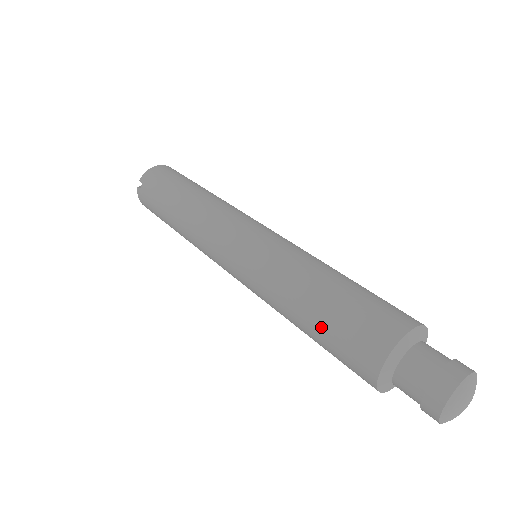
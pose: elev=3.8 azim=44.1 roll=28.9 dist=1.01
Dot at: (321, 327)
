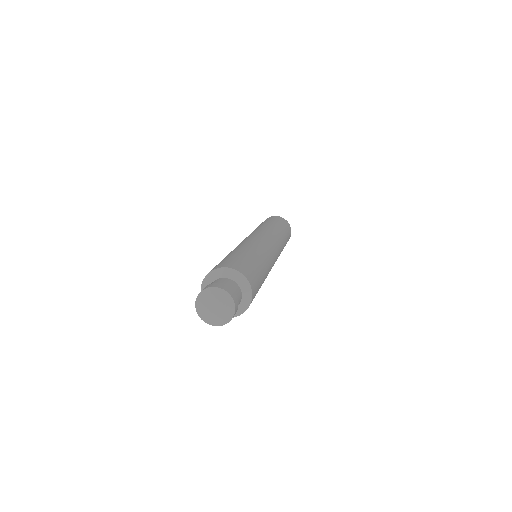
Dot at: occluded
